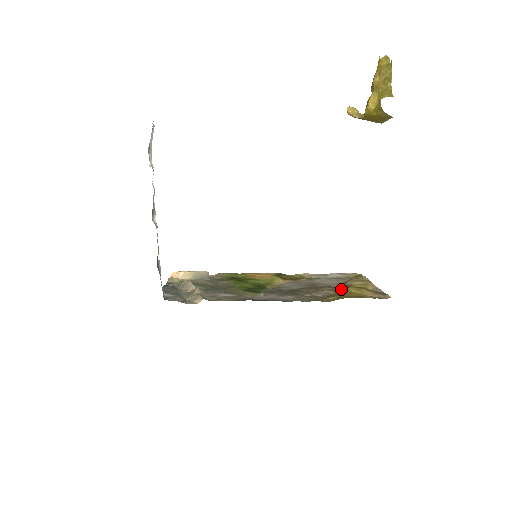
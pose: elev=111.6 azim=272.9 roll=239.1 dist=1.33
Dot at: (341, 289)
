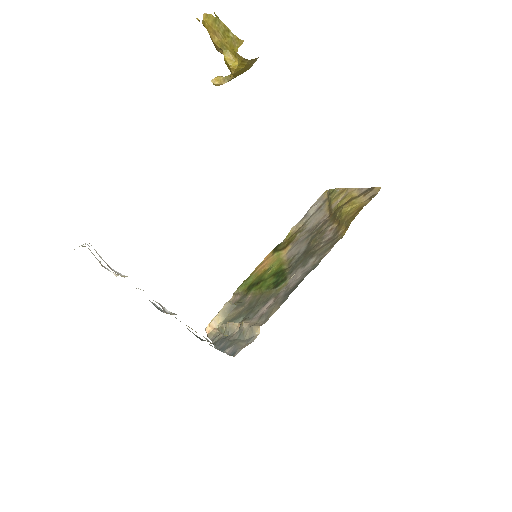
Dot at: (337, 216)
